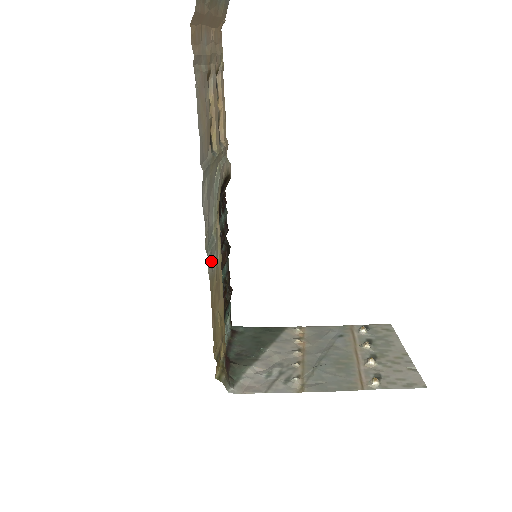
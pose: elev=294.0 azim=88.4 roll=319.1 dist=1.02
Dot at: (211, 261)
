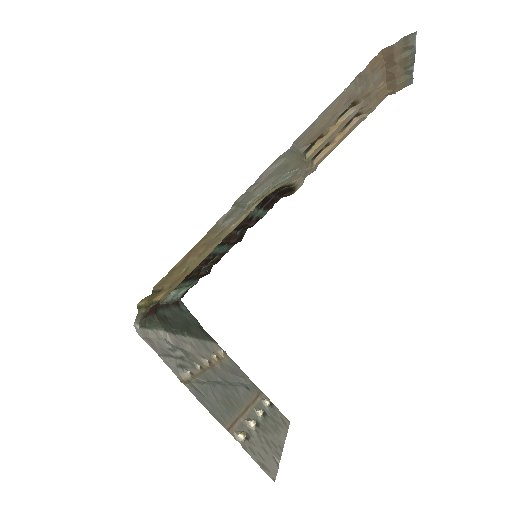
Dot at: (228, 217)
